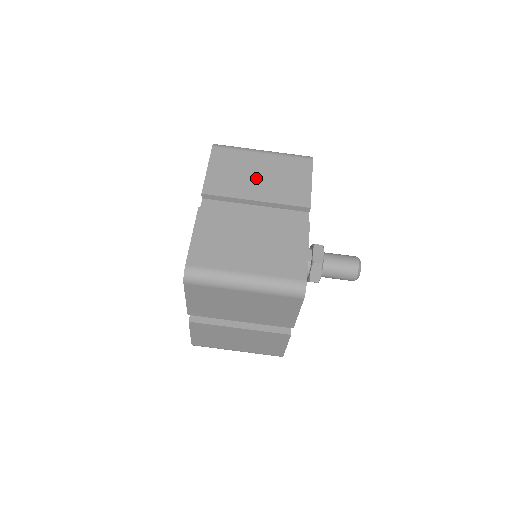
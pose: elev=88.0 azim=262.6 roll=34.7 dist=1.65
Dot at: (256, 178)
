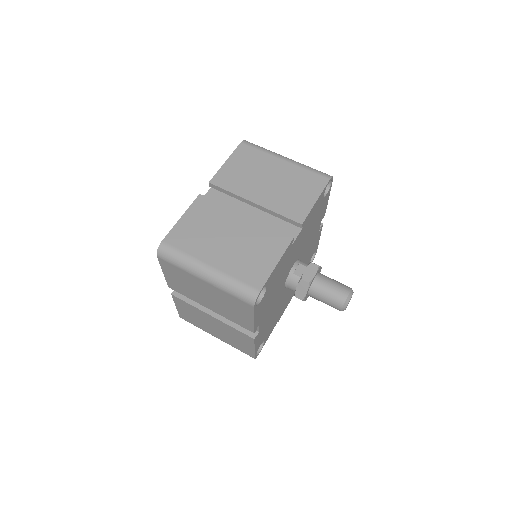
Dot at: (265, 182)
